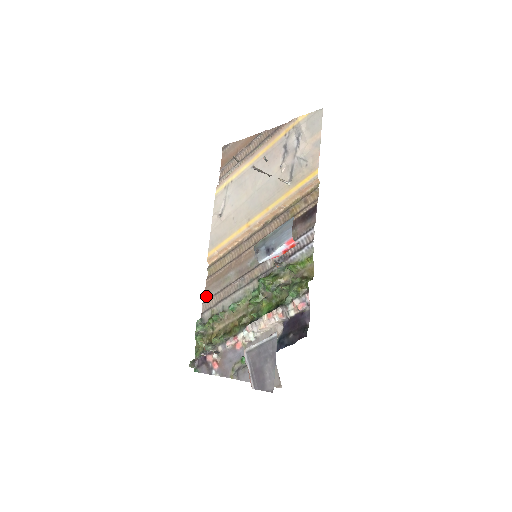
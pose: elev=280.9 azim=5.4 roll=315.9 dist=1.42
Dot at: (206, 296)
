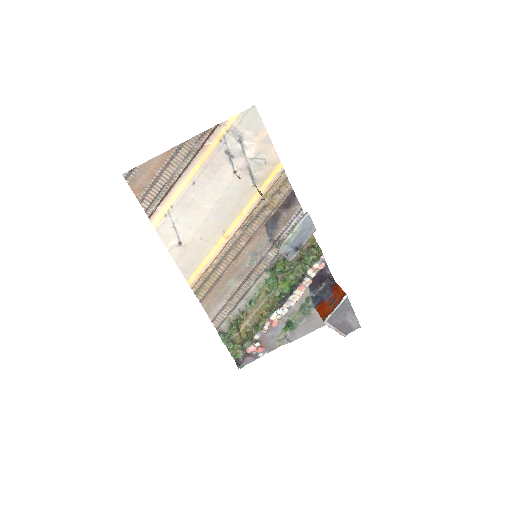
Dot at: (211, 314)
